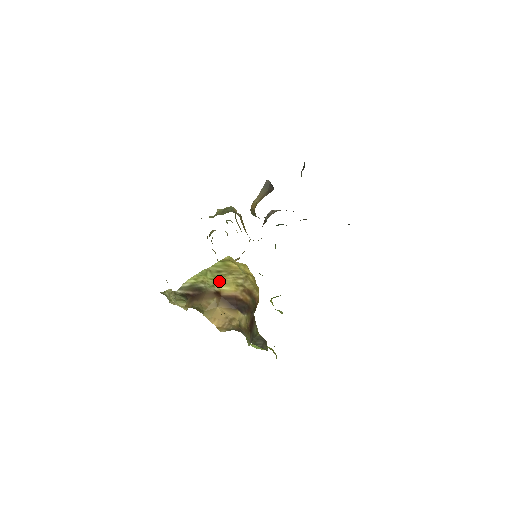
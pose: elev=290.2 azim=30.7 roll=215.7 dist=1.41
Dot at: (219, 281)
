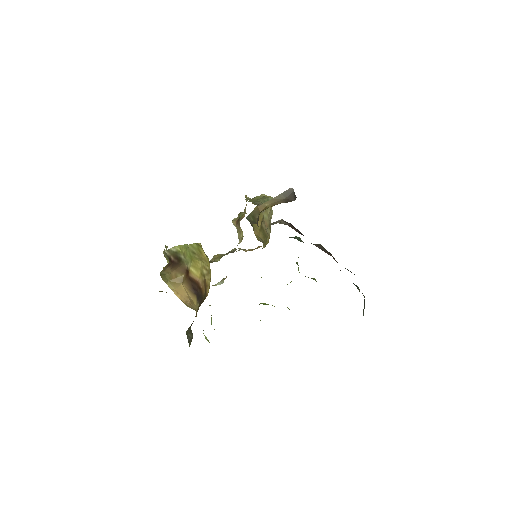
Dot at: (192, 261)
